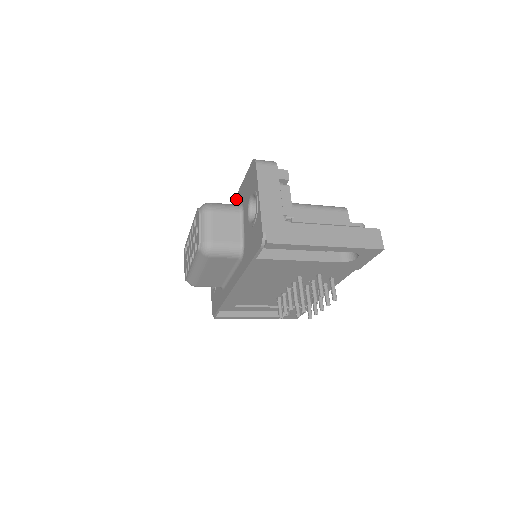
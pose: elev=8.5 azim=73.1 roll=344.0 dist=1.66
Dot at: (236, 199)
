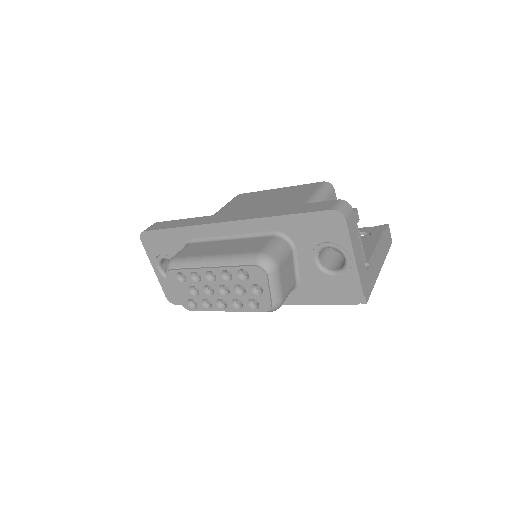
Dot at: (264, 222)
